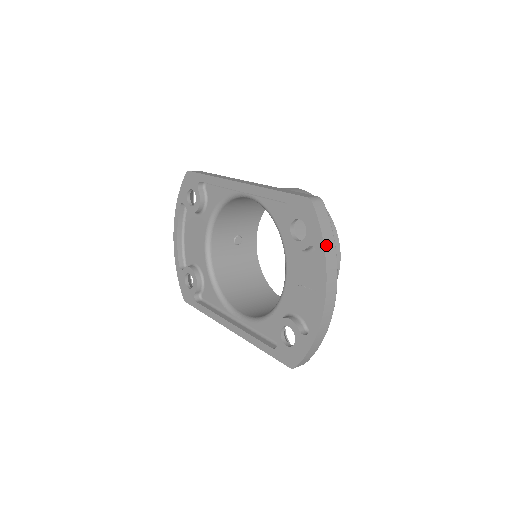
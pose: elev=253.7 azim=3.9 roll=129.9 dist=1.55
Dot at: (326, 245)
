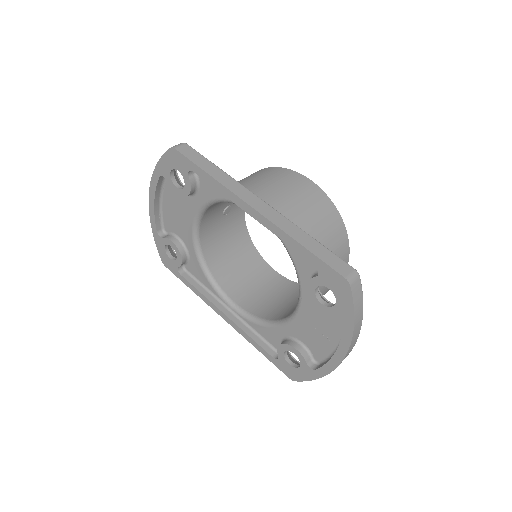
Dot at: (356, 324)
